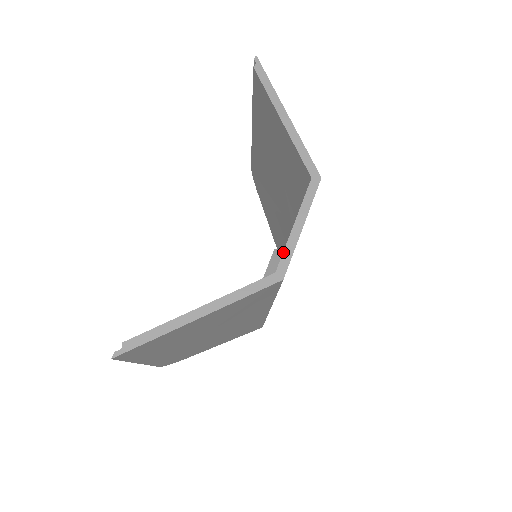
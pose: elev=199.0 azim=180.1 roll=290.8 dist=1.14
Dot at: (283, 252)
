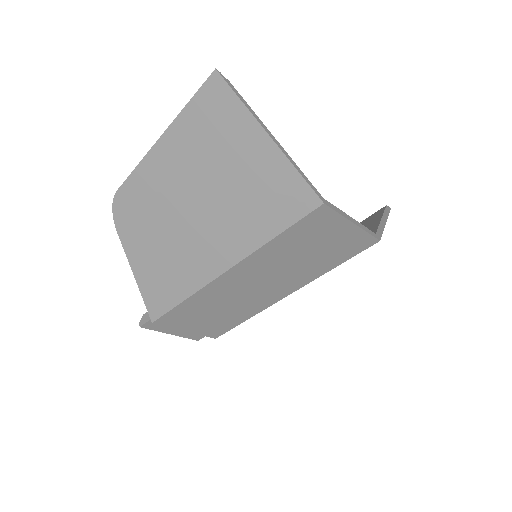
Dot at: (335, 206)
